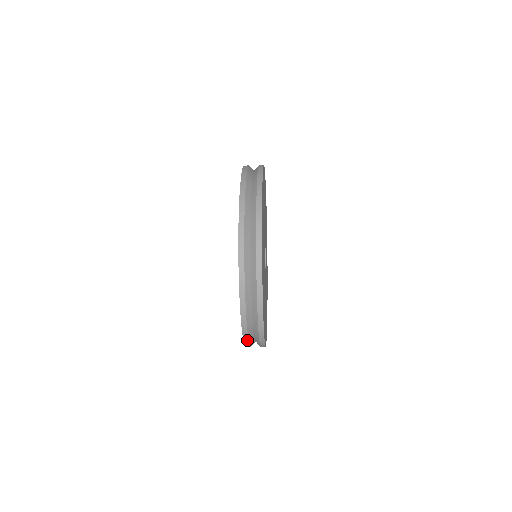
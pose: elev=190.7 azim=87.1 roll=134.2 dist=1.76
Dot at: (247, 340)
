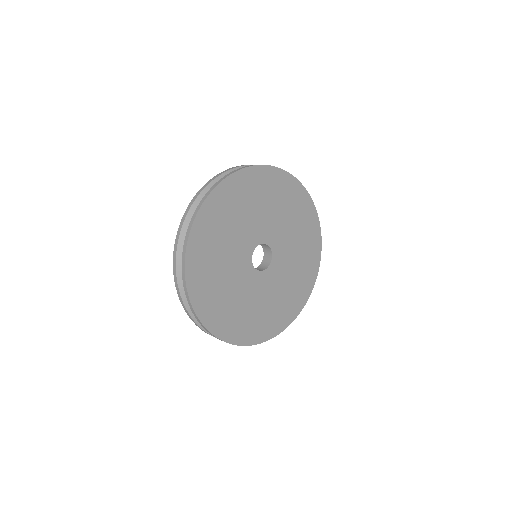
Dot at: occluded
